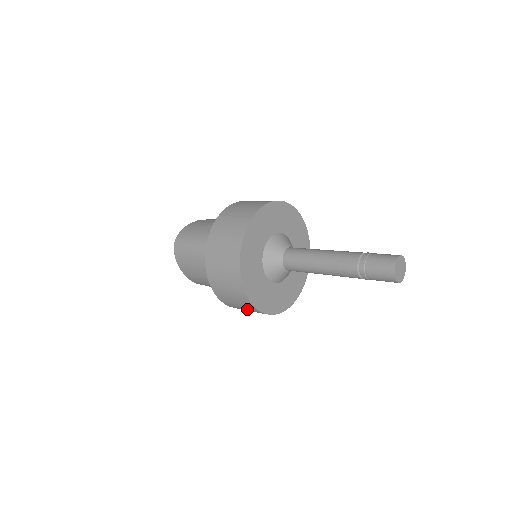
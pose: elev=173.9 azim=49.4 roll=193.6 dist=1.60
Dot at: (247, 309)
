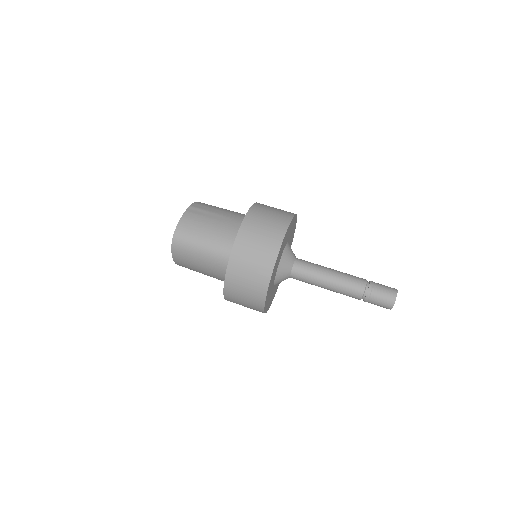
Dot at: occluded
